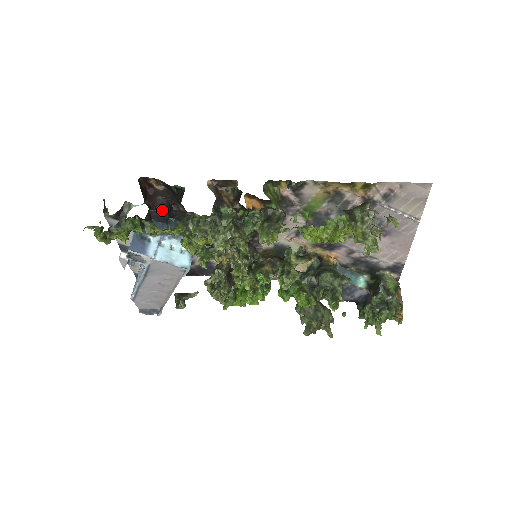
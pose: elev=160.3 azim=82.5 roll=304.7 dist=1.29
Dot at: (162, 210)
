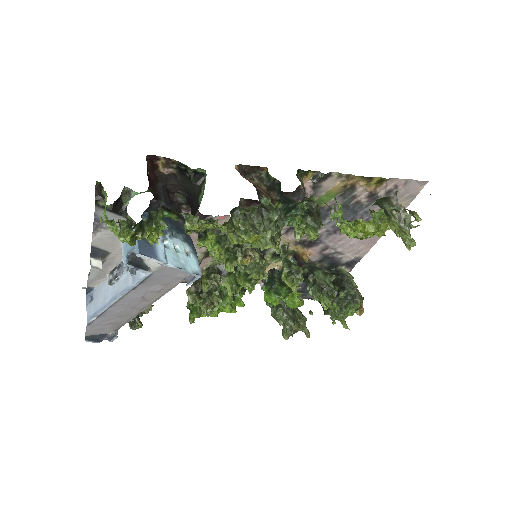
Dot at: (165, 200)
